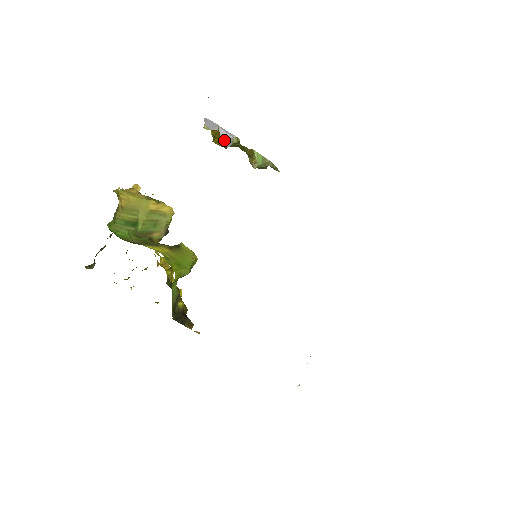
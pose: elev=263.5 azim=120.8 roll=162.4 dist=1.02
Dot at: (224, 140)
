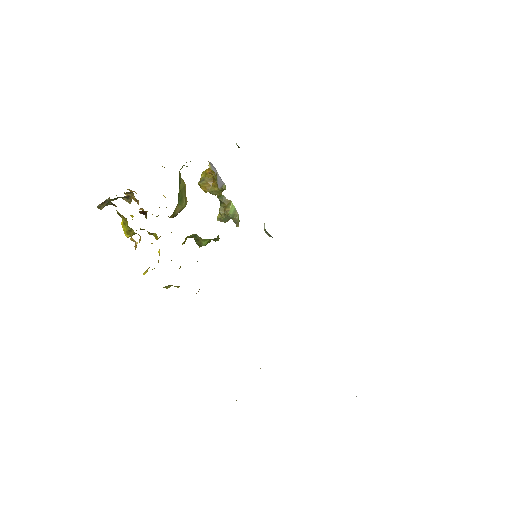
Dot at: (218, 182)
